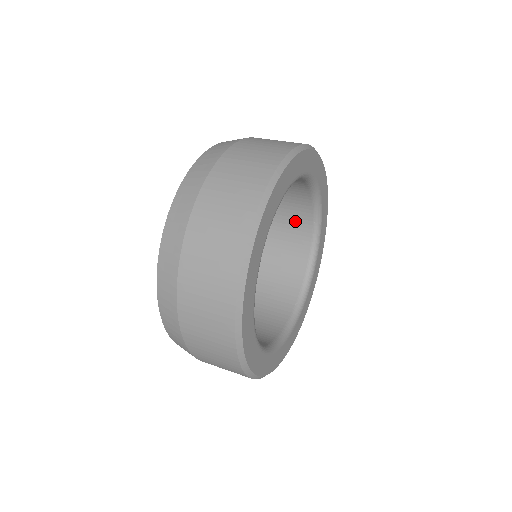
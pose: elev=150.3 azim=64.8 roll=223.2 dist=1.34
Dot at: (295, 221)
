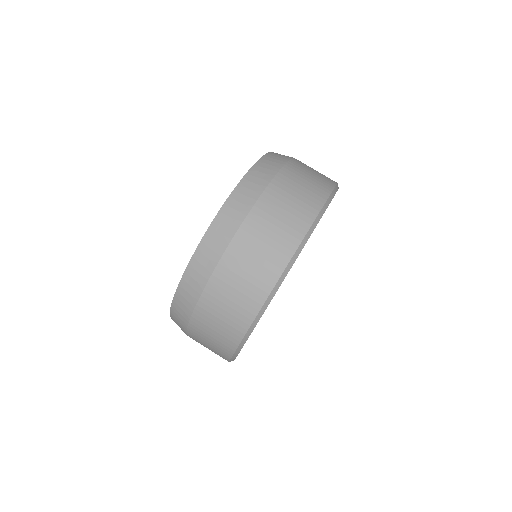
Dot at: occluded
